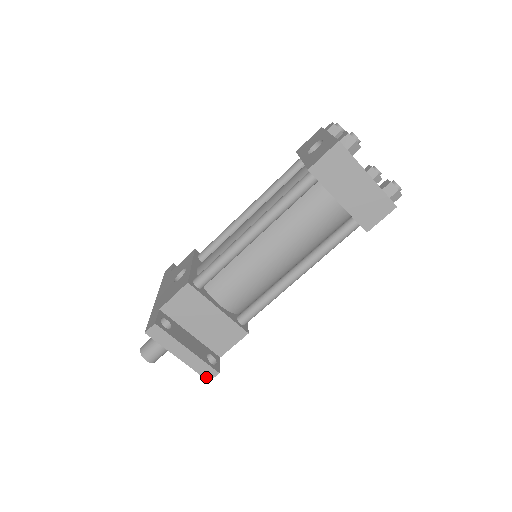
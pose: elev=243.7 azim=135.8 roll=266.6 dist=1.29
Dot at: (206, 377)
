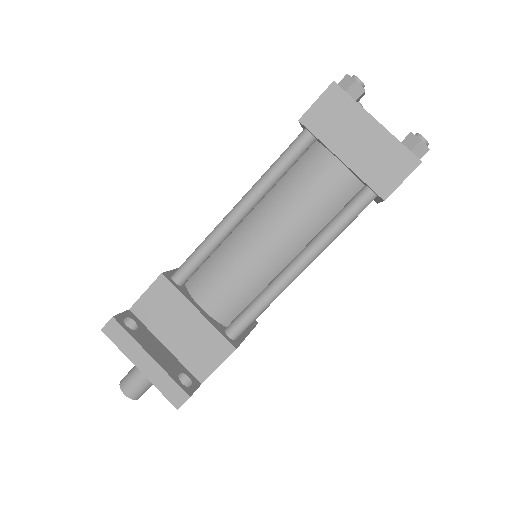
Dot at: (173, 402)
